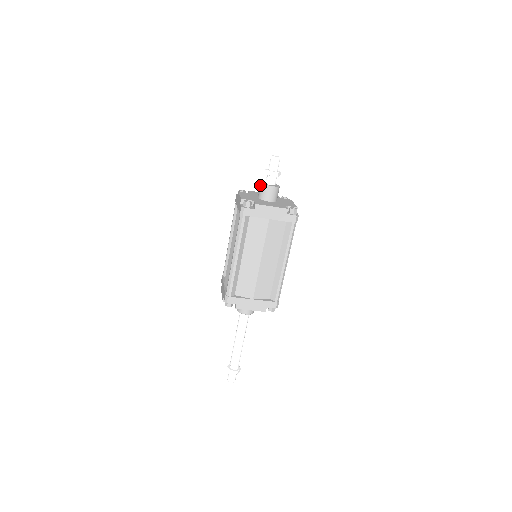
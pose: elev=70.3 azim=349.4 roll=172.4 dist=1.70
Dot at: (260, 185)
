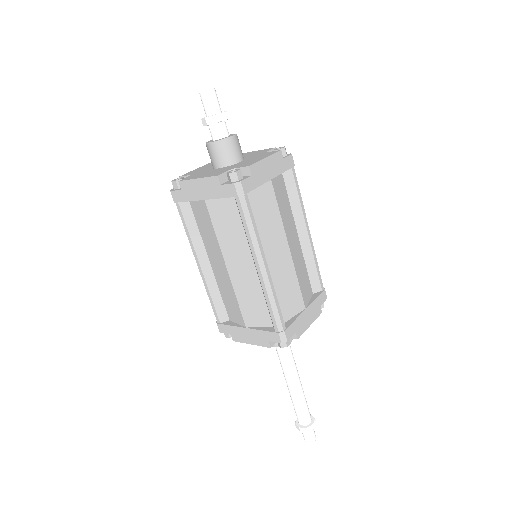
Dot at: (212, 146)
